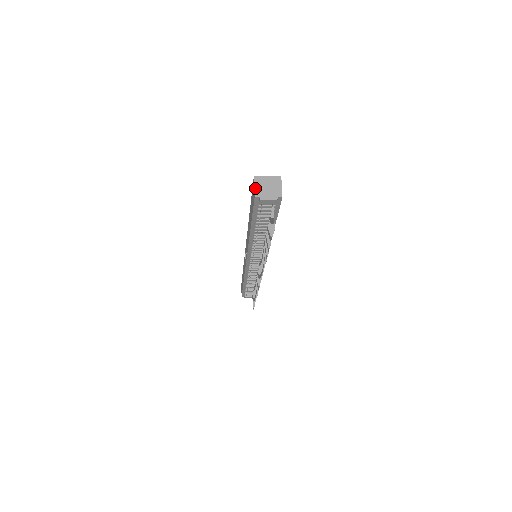
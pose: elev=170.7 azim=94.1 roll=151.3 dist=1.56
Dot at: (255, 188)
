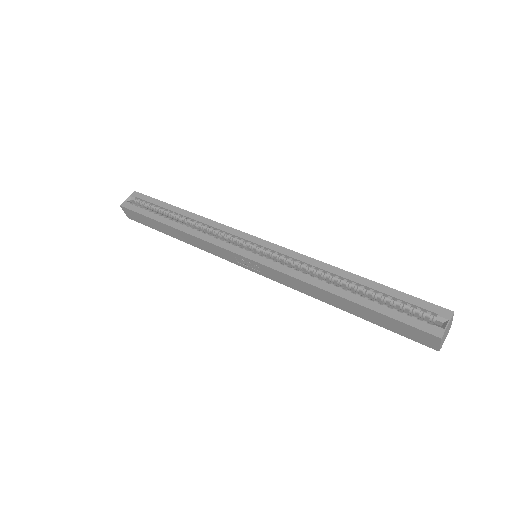
Dot at: (441, 345)
